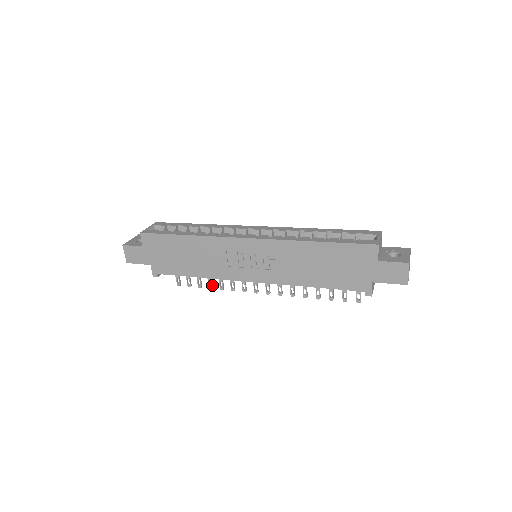
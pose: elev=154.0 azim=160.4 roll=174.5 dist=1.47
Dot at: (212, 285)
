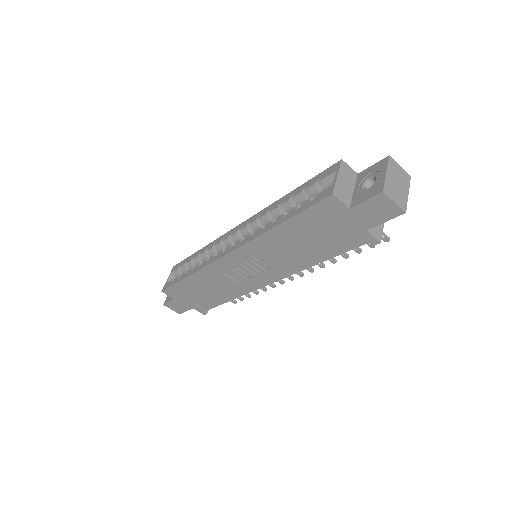
Dot at: (256, 291)
